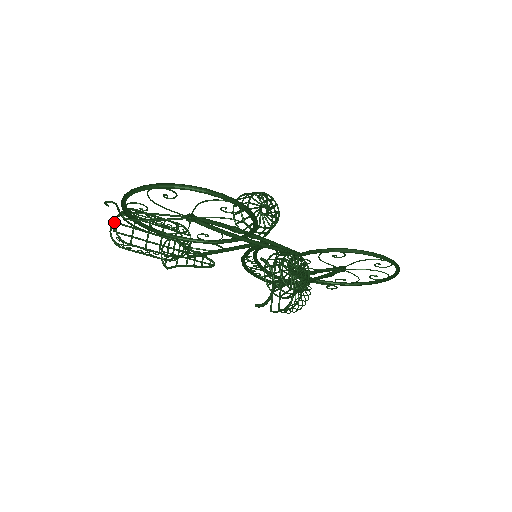
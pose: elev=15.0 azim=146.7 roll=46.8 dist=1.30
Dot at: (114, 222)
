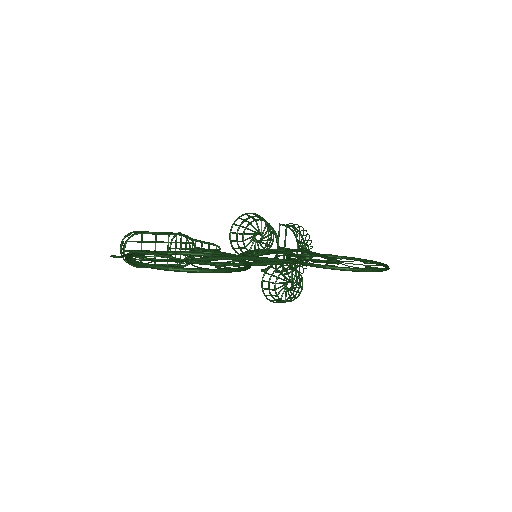
Dot at: (123, 248)
